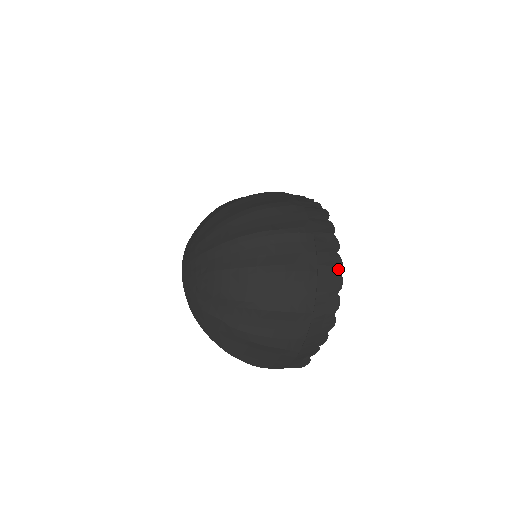
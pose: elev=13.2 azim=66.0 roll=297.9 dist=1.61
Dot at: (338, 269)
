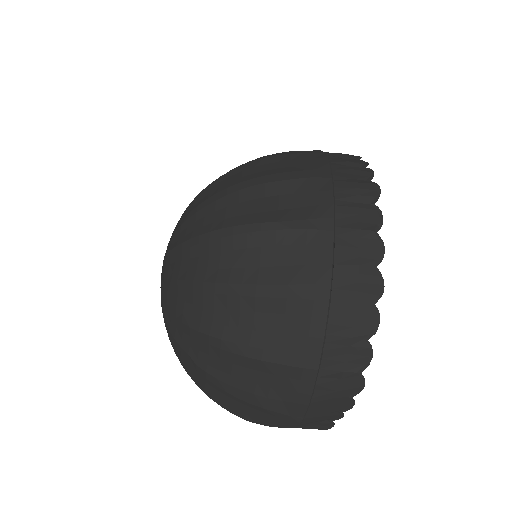
Dot at: (372, 298)
